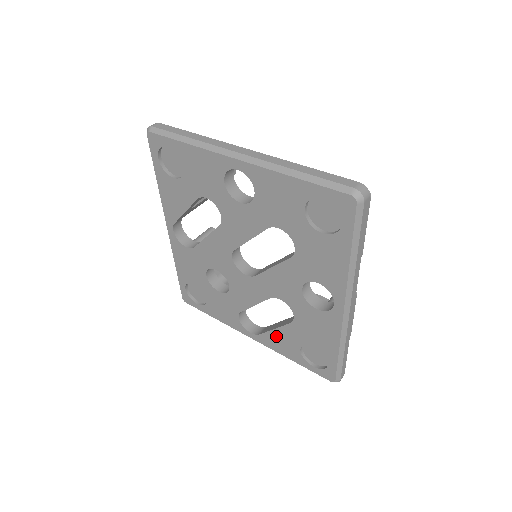
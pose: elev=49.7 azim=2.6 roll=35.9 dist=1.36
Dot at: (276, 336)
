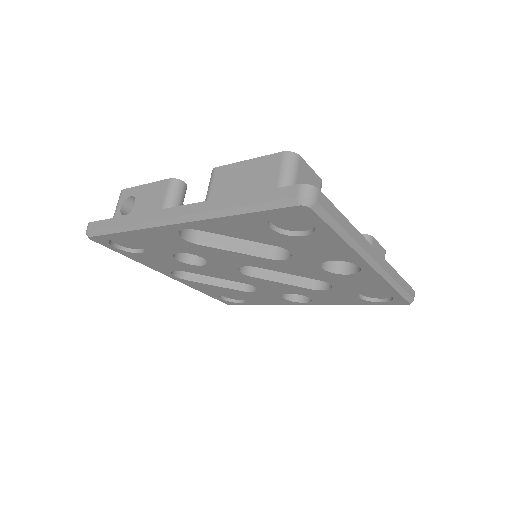
Dot at: (209, 287)
